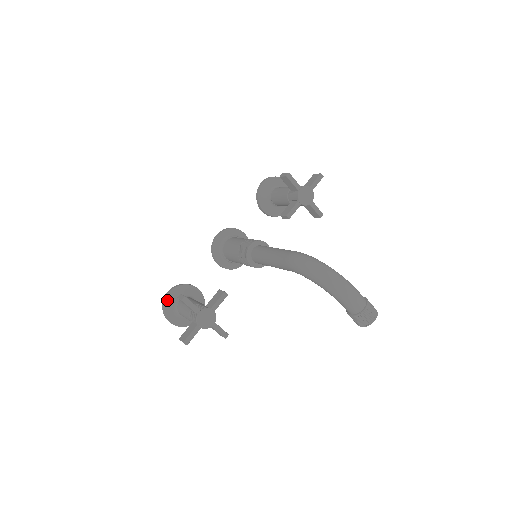
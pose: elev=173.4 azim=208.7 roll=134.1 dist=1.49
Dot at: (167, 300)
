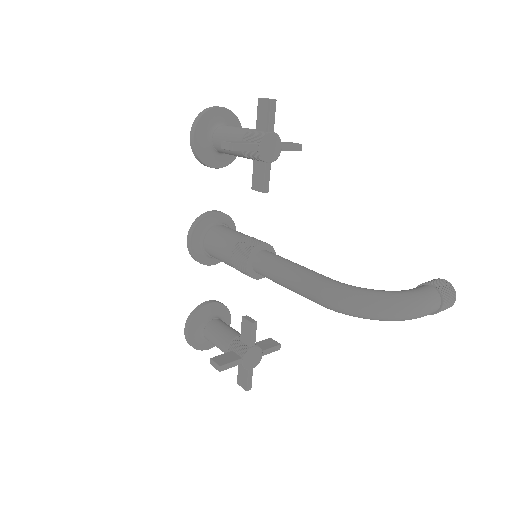
Dot at: (190, 340)
